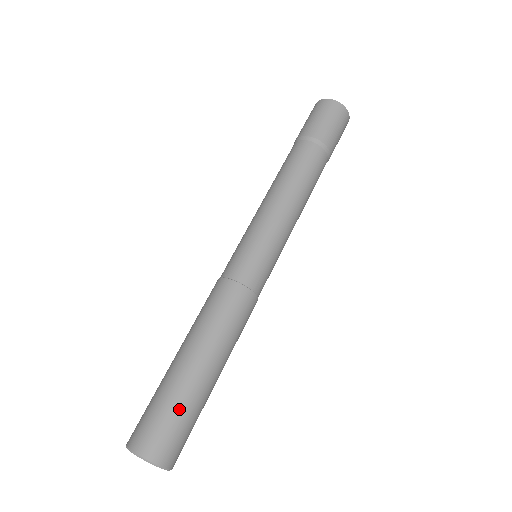
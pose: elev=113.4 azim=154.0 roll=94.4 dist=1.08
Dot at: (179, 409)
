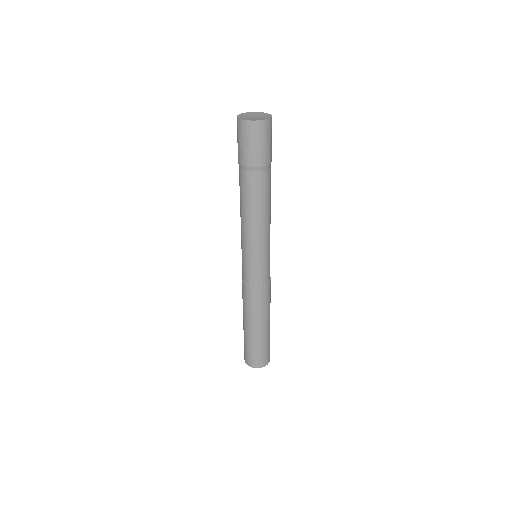
Dot at: (251, 347)
